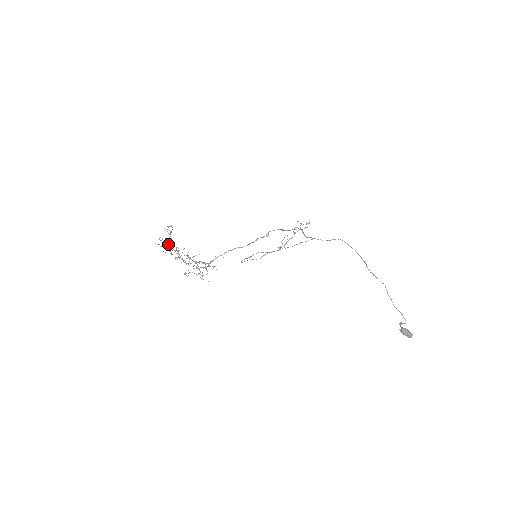
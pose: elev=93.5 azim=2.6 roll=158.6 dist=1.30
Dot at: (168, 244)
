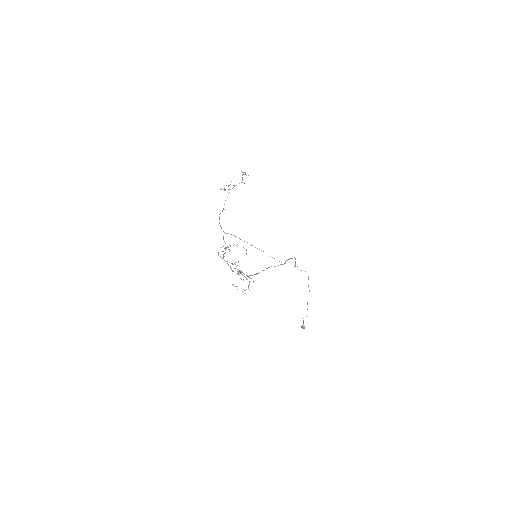
Dot at: (250, 278)
